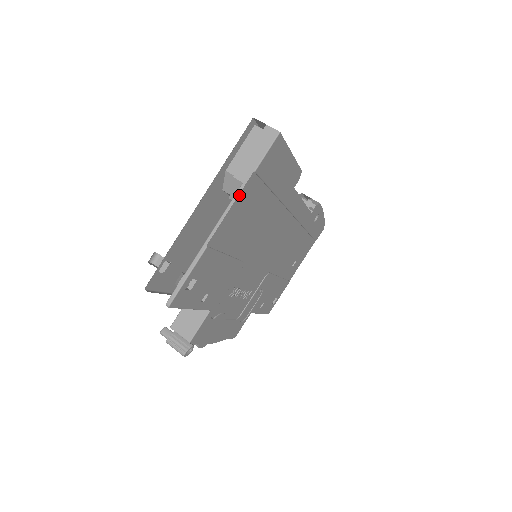
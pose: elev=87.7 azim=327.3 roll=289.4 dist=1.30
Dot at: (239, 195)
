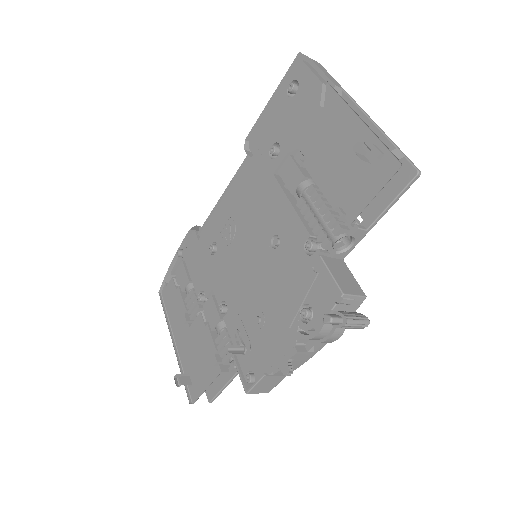
Dot at: (349, 97)
